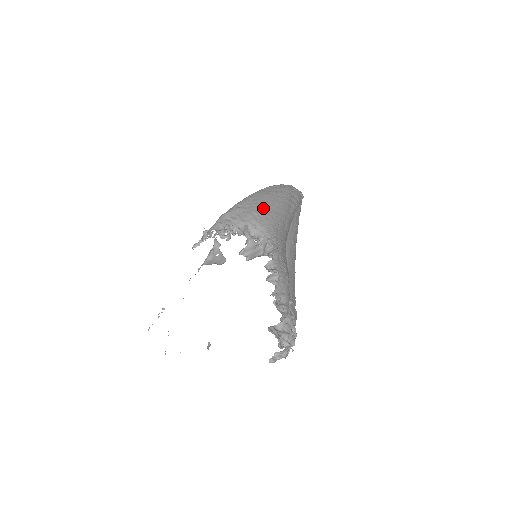
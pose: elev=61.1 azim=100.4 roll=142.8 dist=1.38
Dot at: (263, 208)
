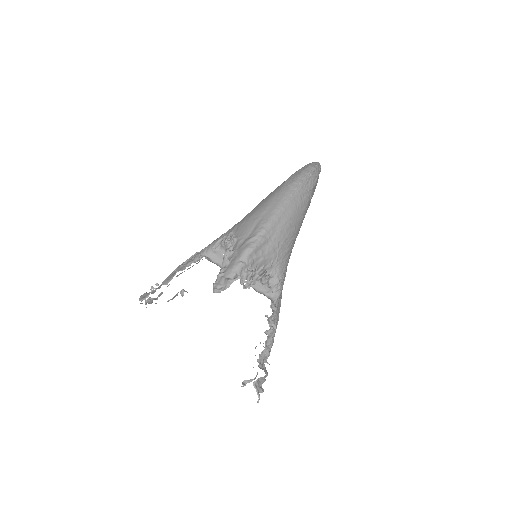
Dot at: (285, 237)
